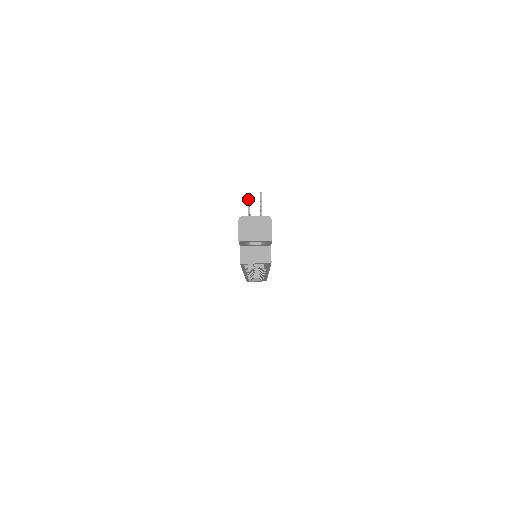
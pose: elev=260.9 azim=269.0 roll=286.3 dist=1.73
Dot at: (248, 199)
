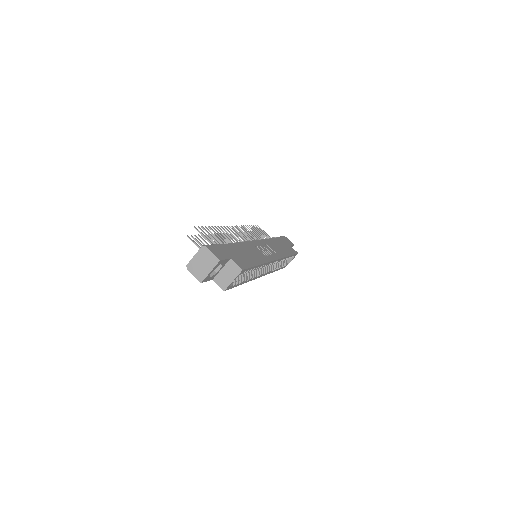
Dot at: (191, 240)
